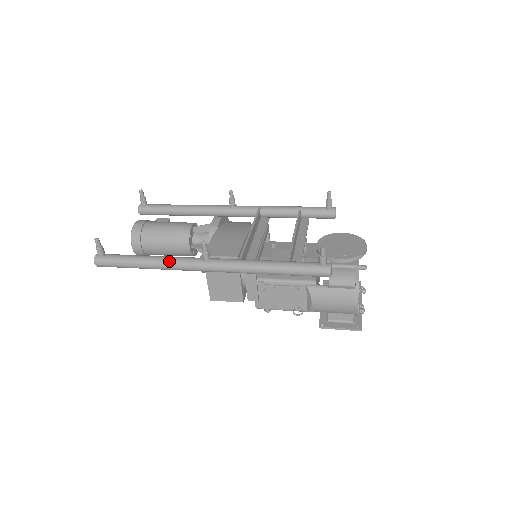
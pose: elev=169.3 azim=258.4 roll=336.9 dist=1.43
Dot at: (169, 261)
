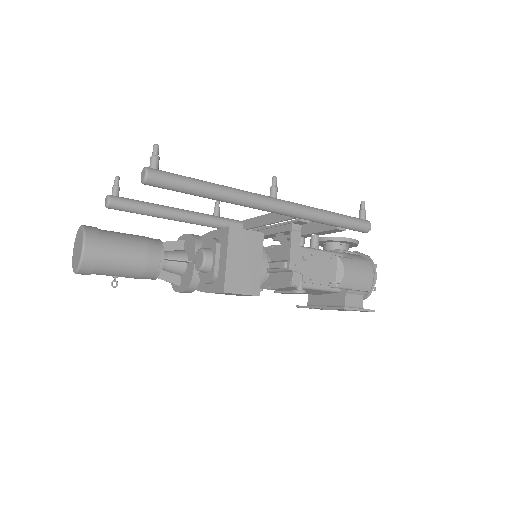
Dot at: (240, 190)
